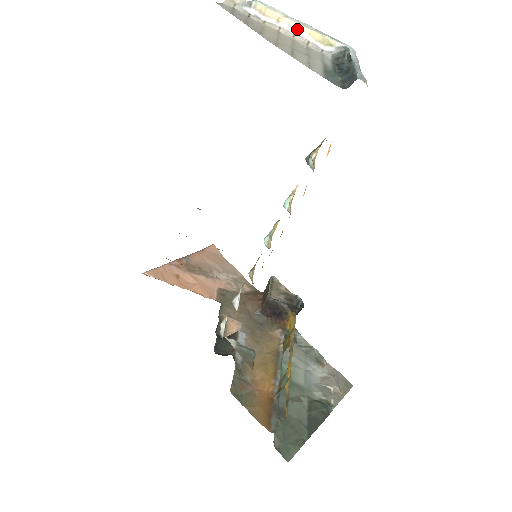
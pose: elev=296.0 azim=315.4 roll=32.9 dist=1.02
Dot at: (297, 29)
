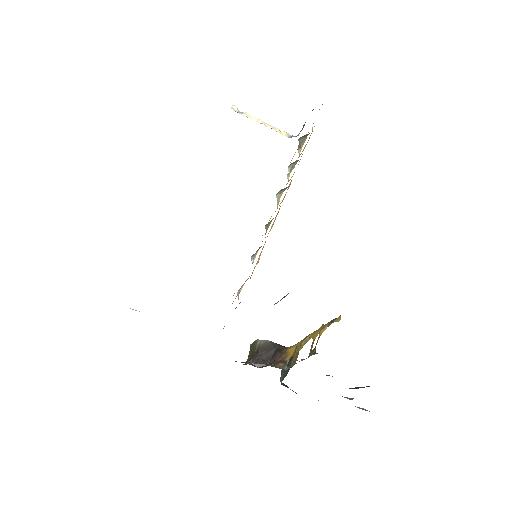
Dot at: (268, 126)
